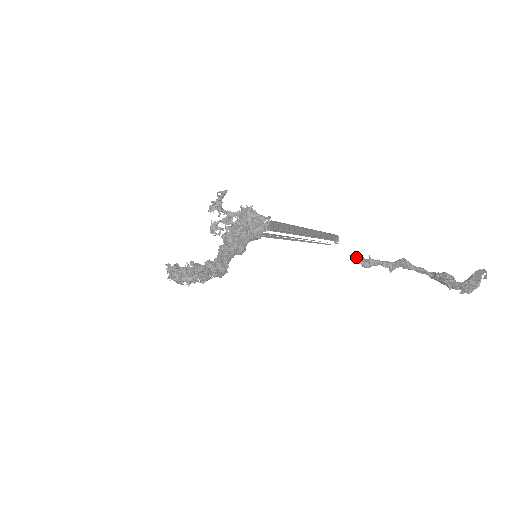
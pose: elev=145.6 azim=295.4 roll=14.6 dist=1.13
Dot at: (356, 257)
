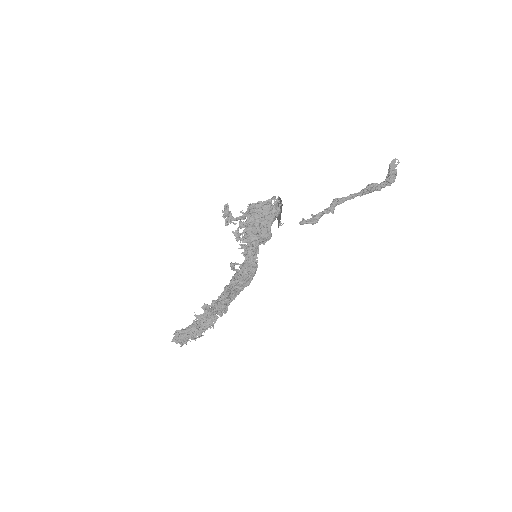
Dot at: (304, 222)
